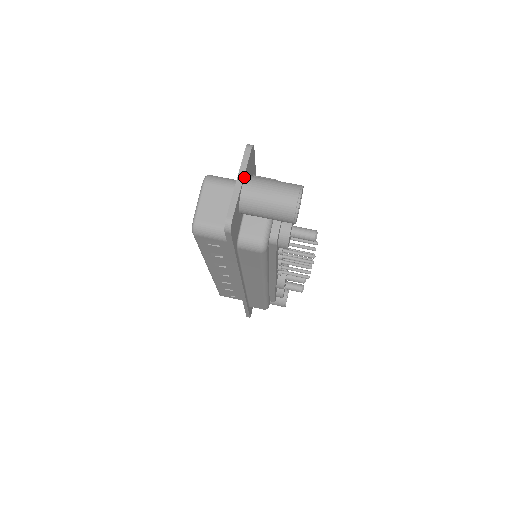
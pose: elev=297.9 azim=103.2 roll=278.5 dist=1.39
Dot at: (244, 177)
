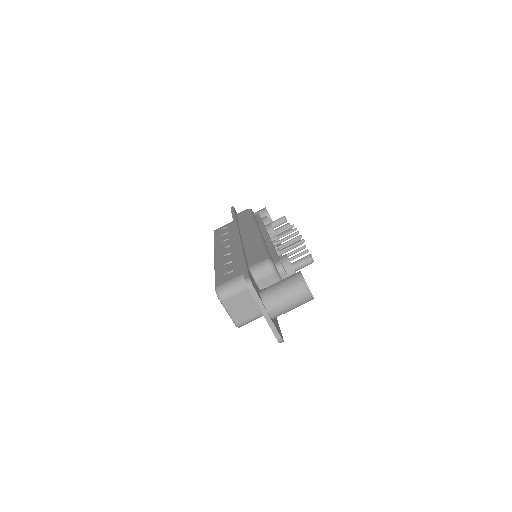
Dot at: (264, 307)
